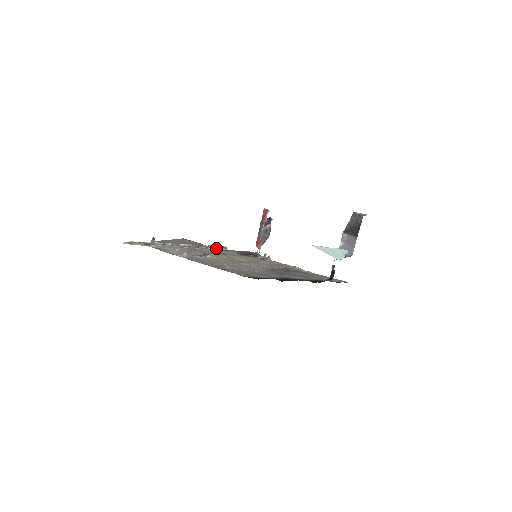
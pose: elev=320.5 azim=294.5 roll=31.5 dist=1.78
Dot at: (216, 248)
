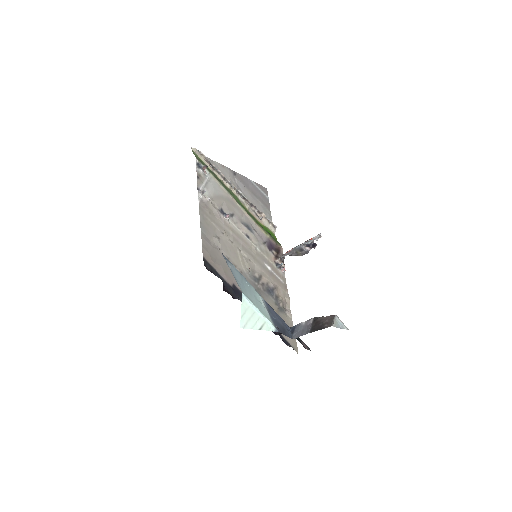
Dot at: (266, 220)
